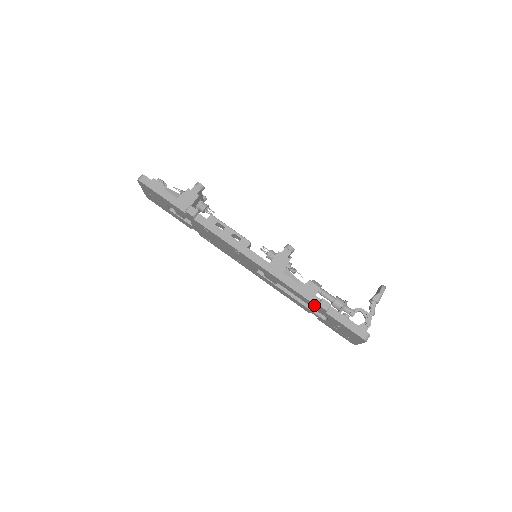
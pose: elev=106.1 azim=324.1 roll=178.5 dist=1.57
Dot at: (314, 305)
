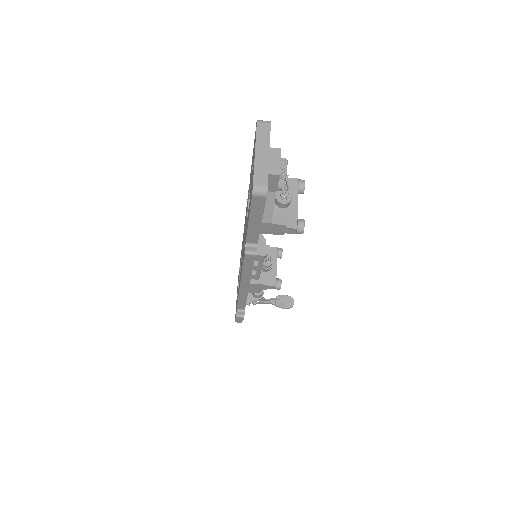
Dot at: occluded
